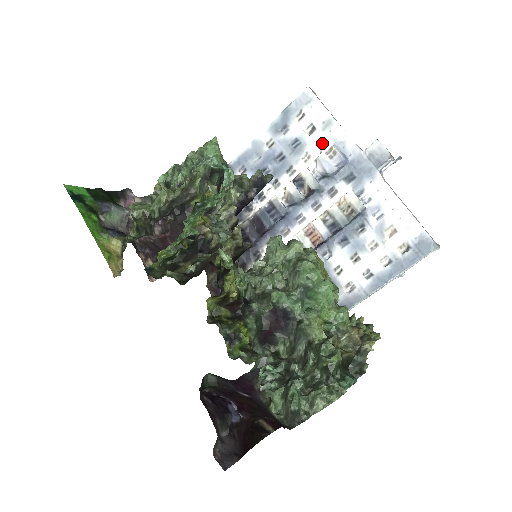
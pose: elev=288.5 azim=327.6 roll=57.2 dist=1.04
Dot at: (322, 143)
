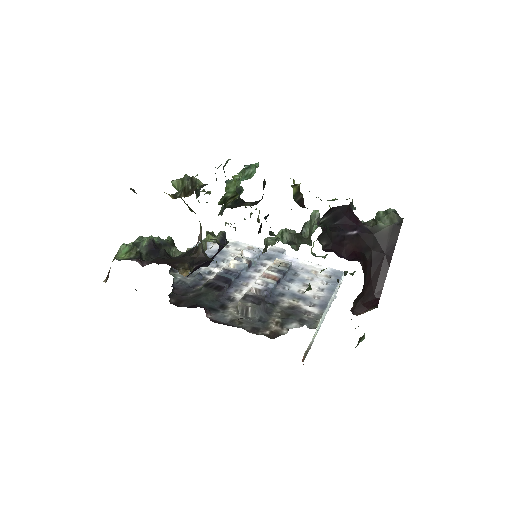
Dot at: (238, 250)
